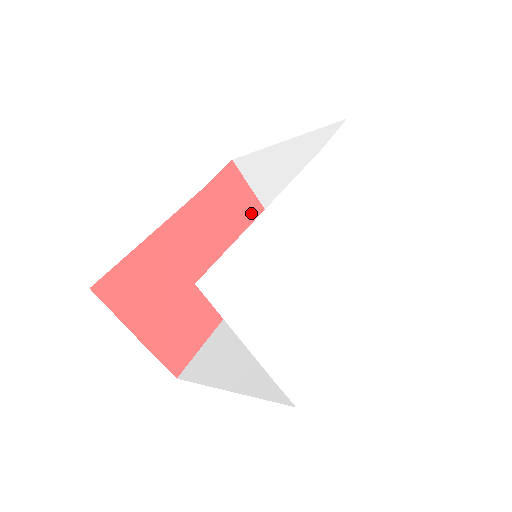
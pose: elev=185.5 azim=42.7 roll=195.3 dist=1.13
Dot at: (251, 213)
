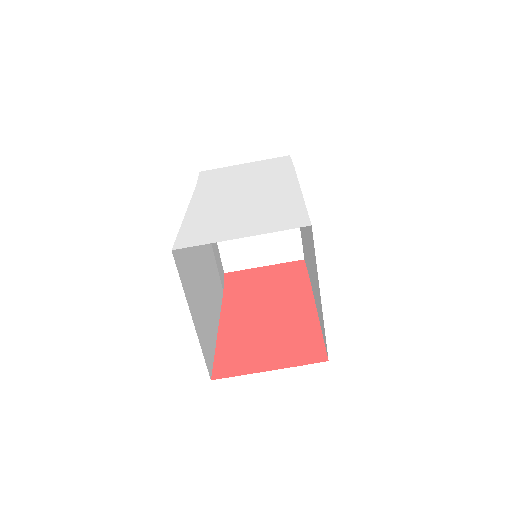
Dot at: (266, 273)
